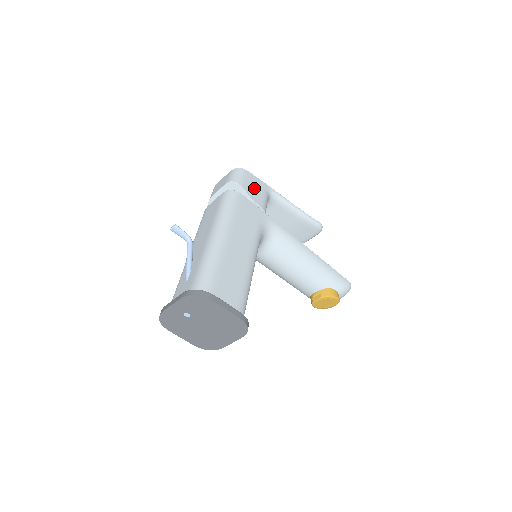
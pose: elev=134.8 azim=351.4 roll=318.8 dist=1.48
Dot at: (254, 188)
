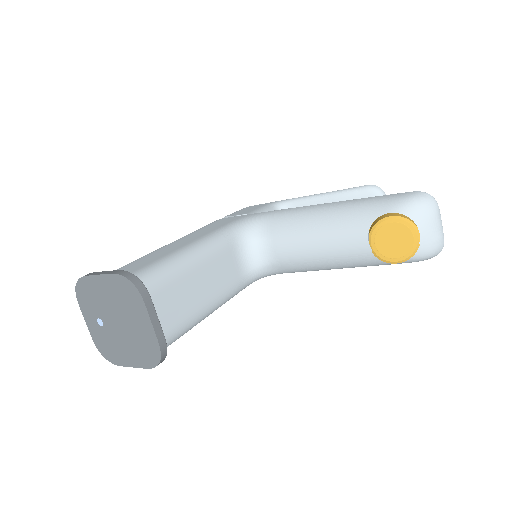
Dot at: (247, 210)
